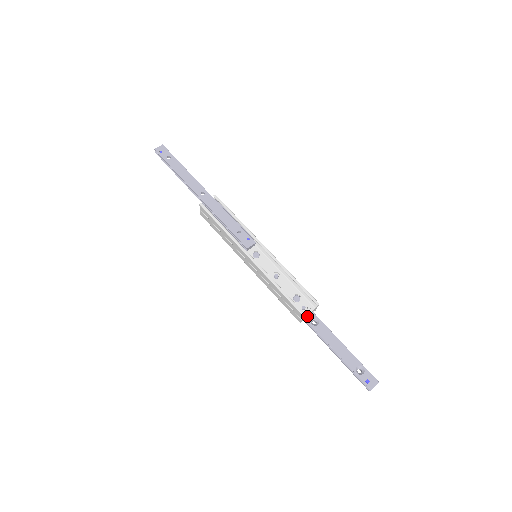
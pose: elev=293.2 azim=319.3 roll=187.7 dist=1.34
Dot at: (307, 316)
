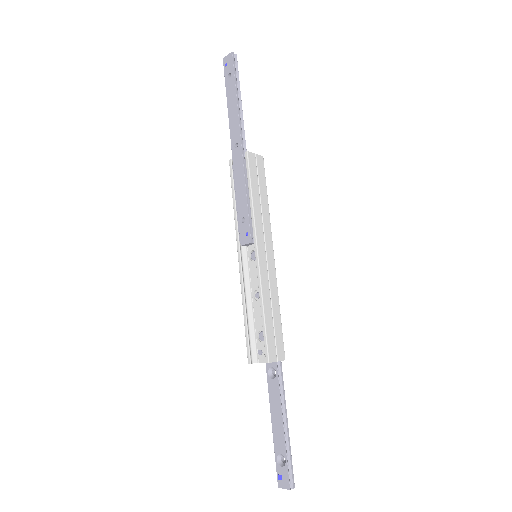
Dot at: occluded
